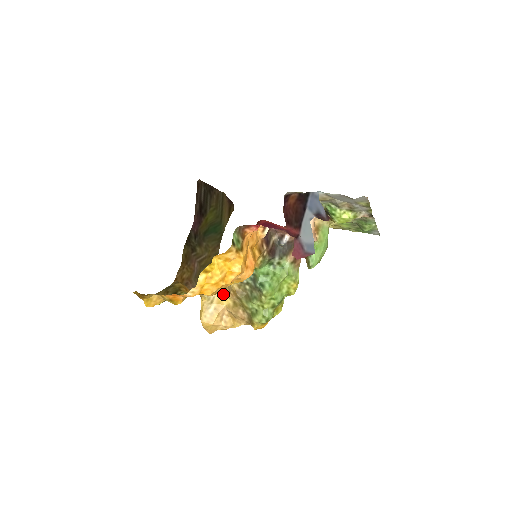
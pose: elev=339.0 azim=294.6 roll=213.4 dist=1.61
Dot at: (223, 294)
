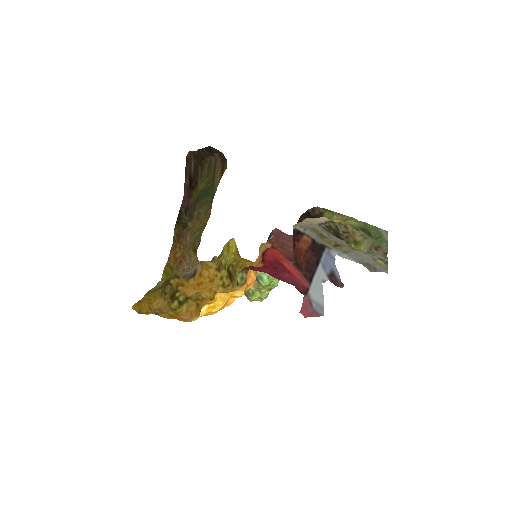
Dot at: occluded
